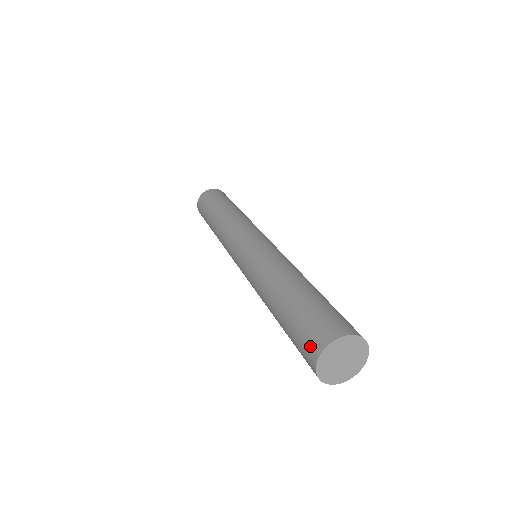
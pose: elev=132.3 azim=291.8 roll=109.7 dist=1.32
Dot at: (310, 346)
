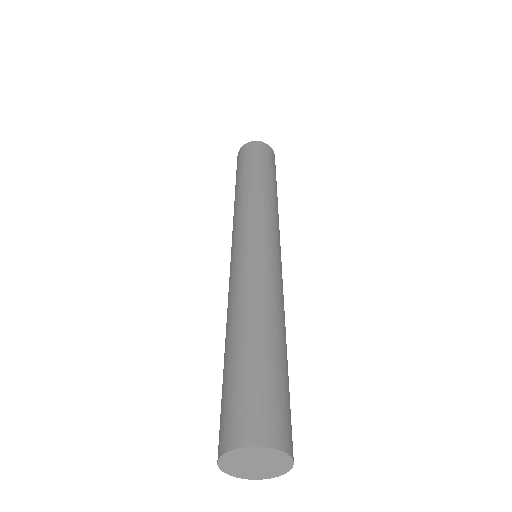
Dot at: (223, 432)
